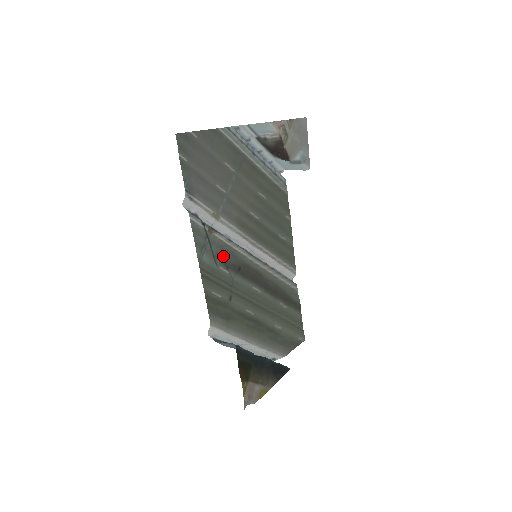
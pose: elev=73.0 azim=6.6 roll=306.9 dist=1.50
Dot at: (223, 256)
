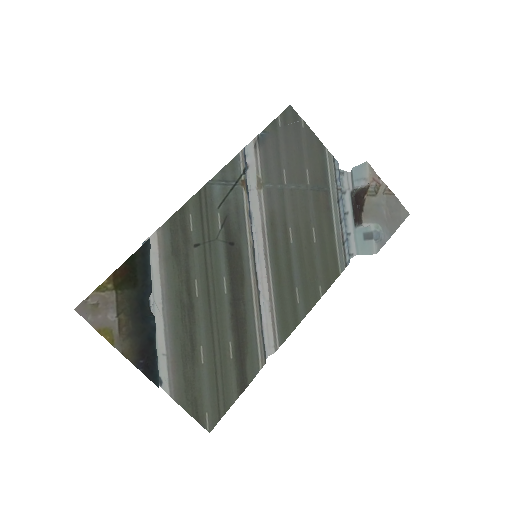
Dot at: (231, 213)
